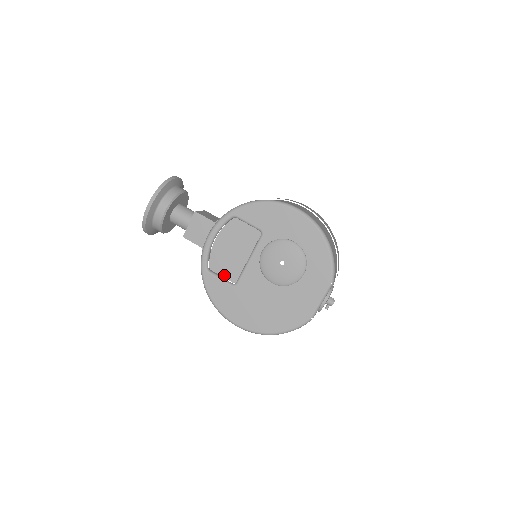
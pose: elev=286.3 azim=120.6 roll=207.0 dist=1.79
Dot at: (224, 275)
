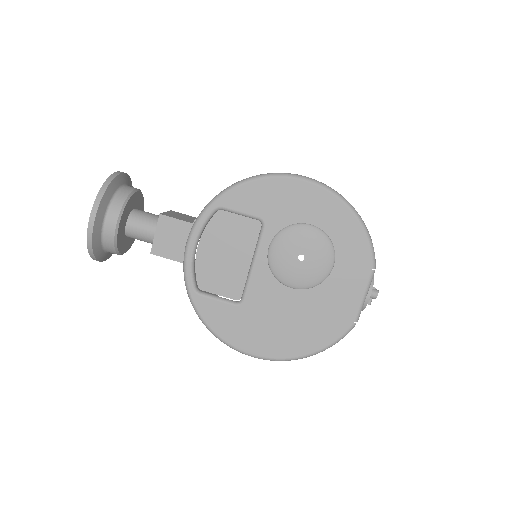
Dot at: (221, 293)
